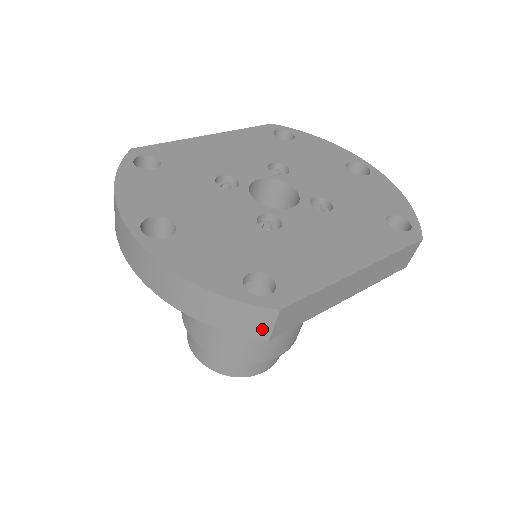
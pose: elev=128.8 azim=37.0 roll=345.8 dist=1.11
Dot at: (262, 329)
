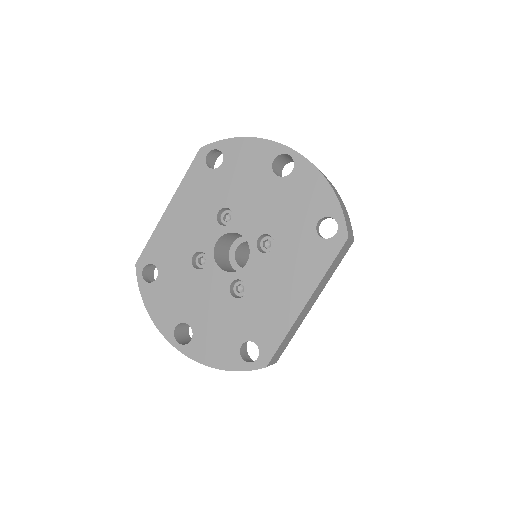
Dot at: occluded
